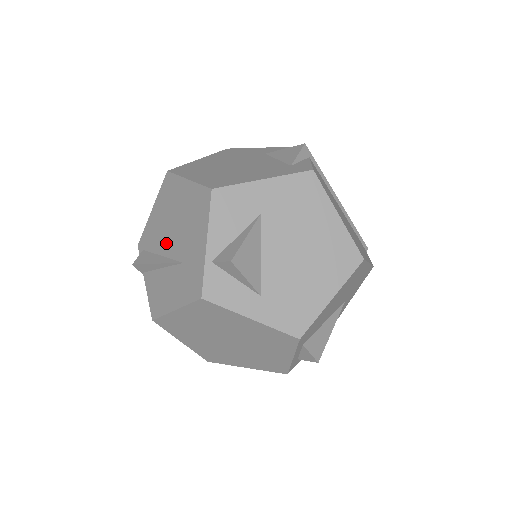
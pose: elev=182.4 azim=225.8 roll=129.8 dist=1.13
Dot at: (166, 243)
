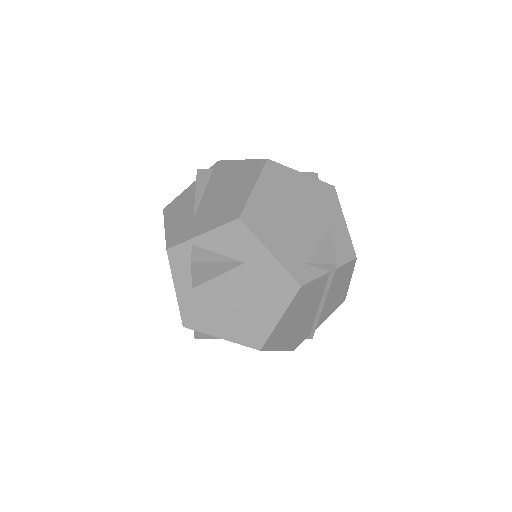
Dot at: (212, 192)
